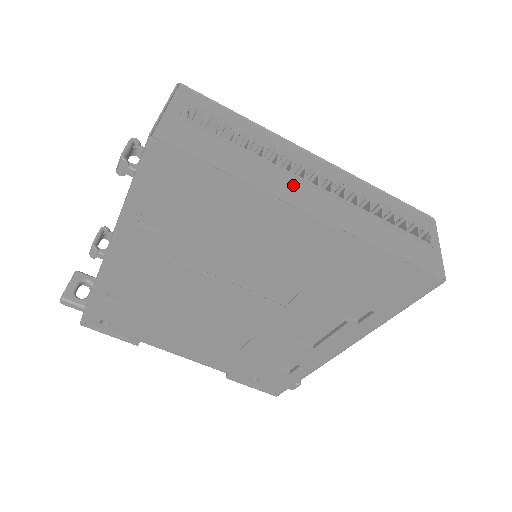
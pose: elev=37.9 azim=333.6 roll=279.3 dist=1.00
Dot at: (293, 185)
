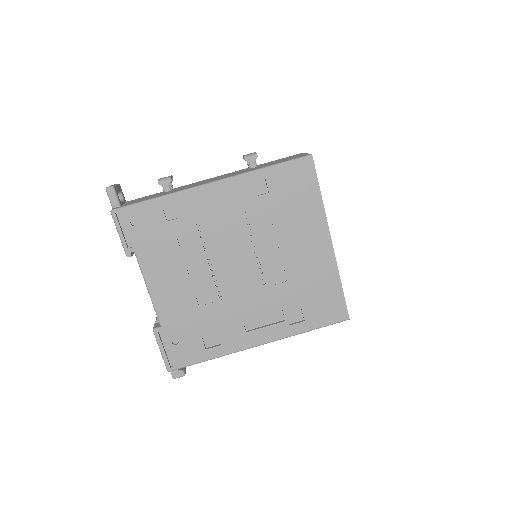
Dot at: occluded
